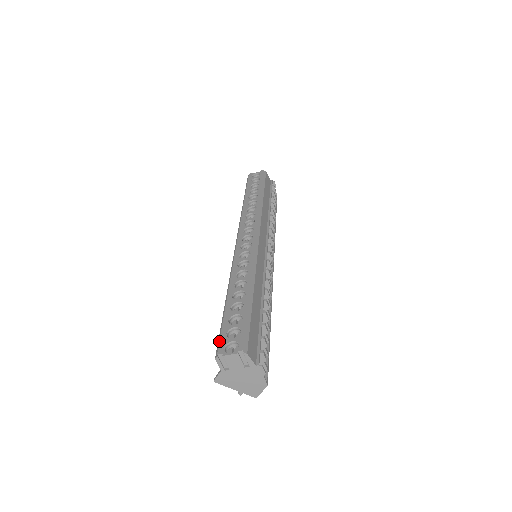
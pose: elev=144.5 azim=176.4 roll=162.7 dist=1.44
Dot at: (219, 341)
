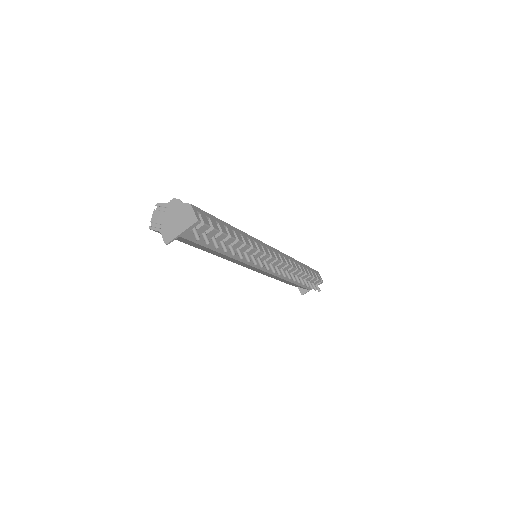
Dot at: occluded
